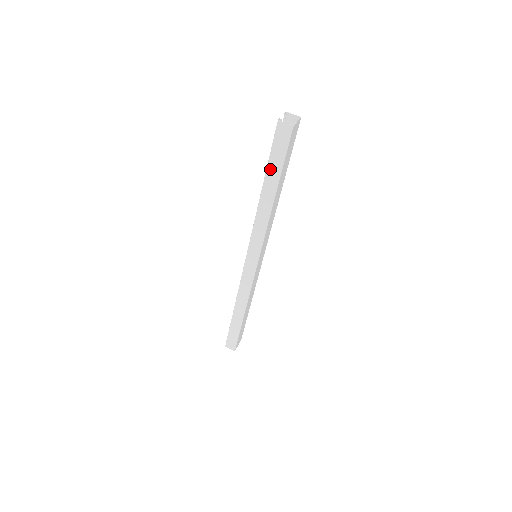
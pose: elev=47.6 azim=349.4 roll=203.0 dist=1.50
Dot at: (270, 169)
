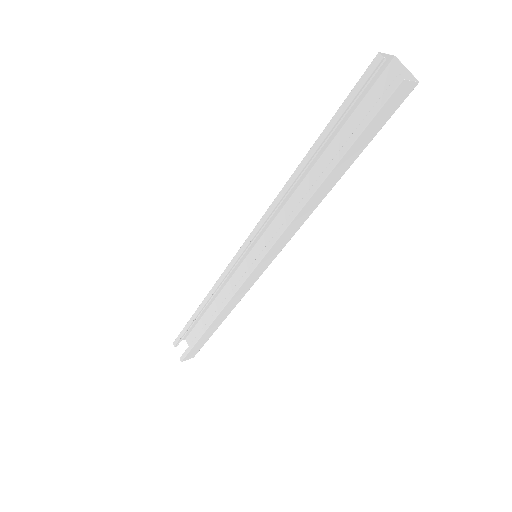
Dot at: (350, 152)
